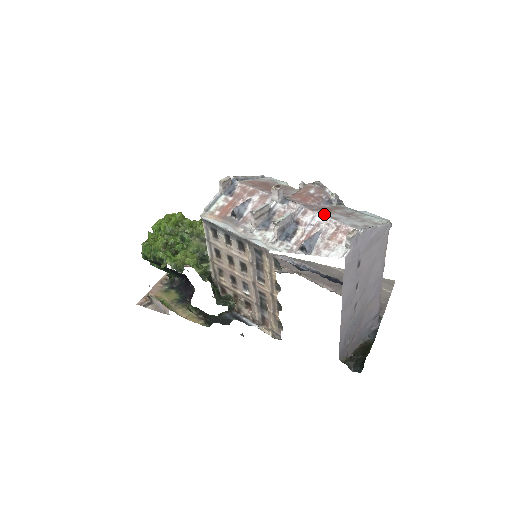
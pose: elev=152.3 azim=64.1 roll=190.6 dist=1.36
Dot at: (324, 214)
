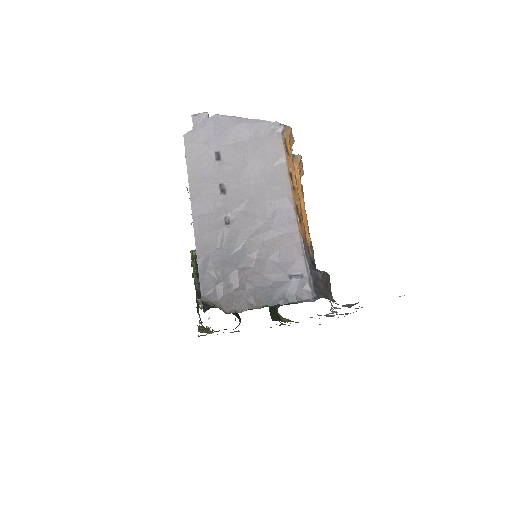
Dot at: occluded
